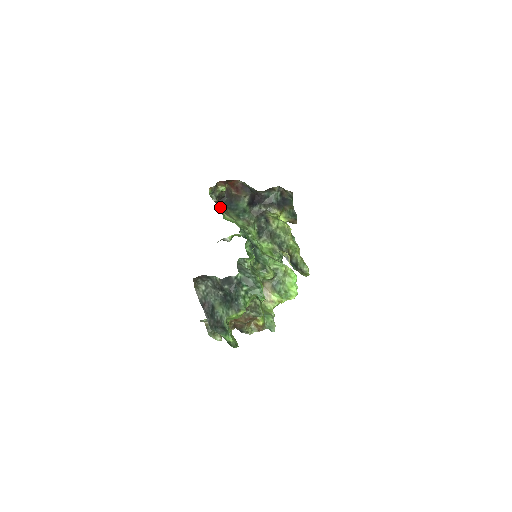
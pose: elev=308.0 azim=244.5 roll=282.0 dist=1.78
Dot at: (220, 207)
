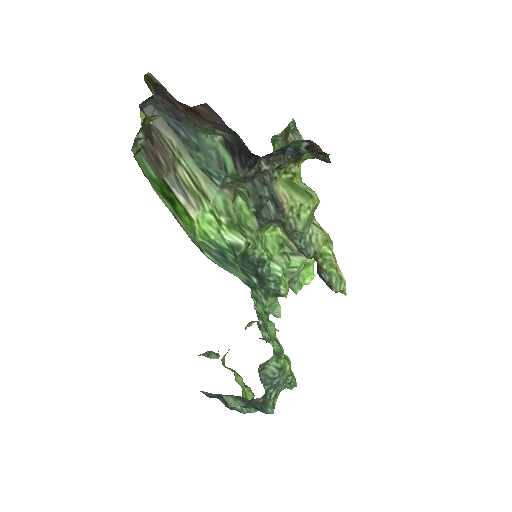
Dot at: (167, 174)
